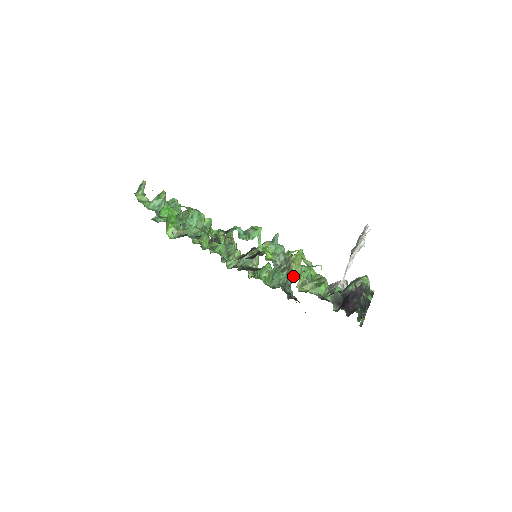
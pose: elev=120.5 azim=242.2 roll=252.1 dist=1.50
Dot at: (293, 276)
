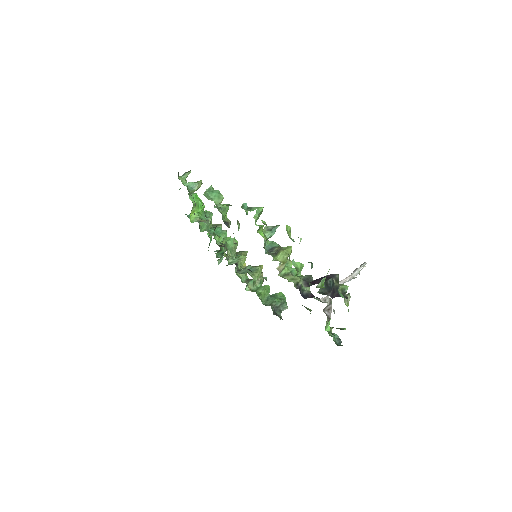
Dot at: (277, 258)
